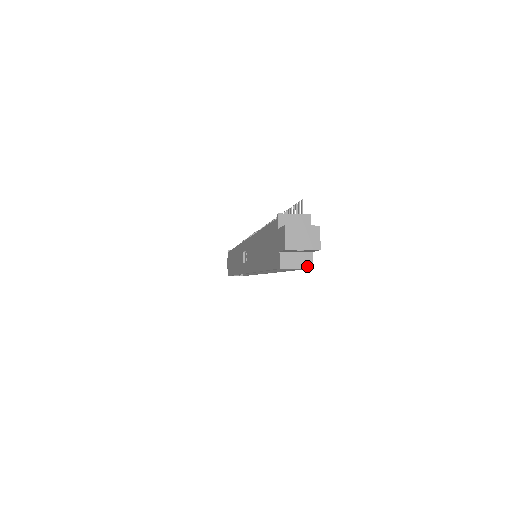
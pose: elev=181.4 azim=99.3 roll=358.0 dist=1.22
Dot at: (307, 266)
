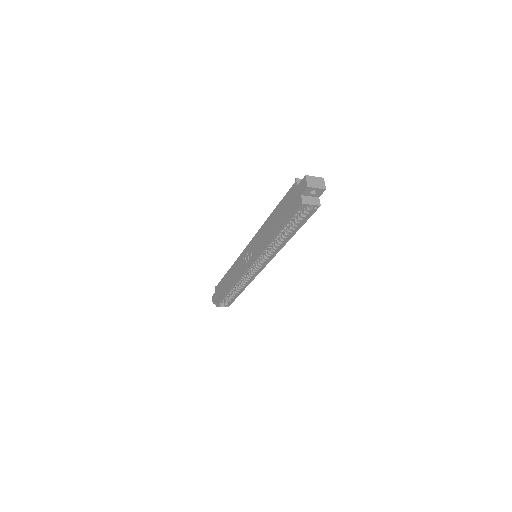
Dot at: (317, 204)
